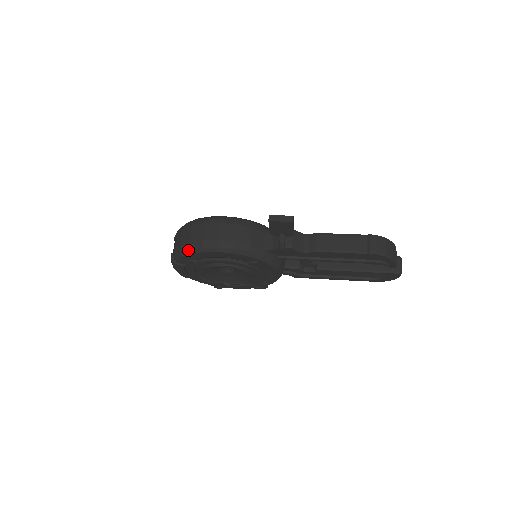
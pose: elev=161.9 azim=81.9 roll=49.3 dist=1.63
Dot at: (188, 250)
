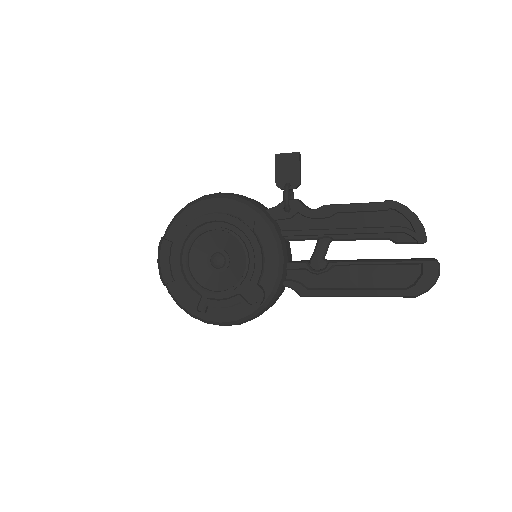
Dot at: (184, 207)
